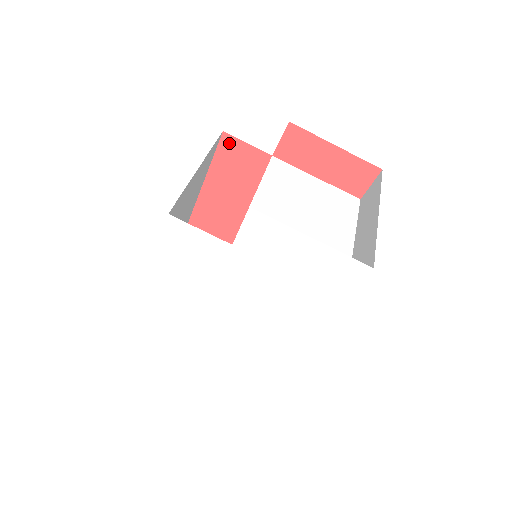
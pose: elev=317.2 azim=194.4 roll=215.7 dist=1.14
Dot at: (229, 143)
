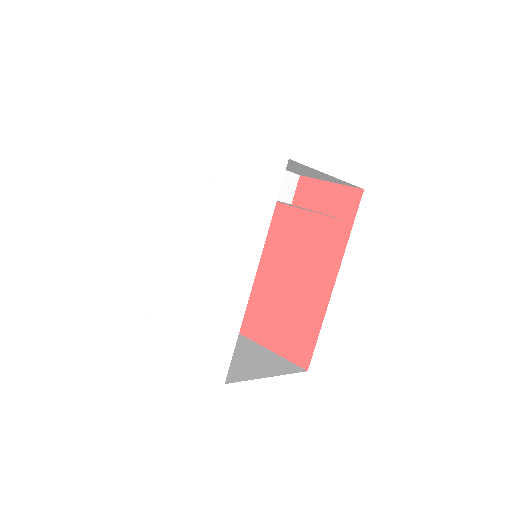
Dot at: occluded
